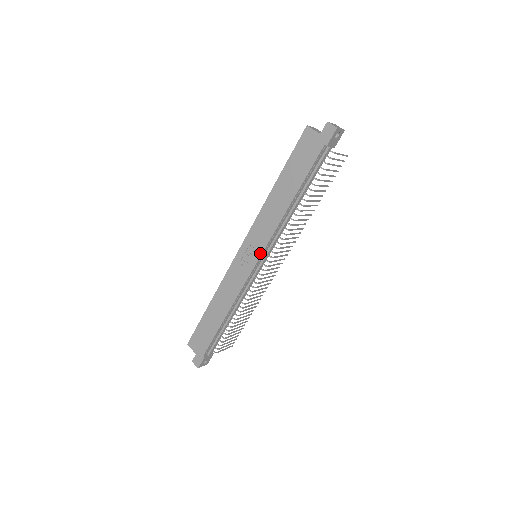
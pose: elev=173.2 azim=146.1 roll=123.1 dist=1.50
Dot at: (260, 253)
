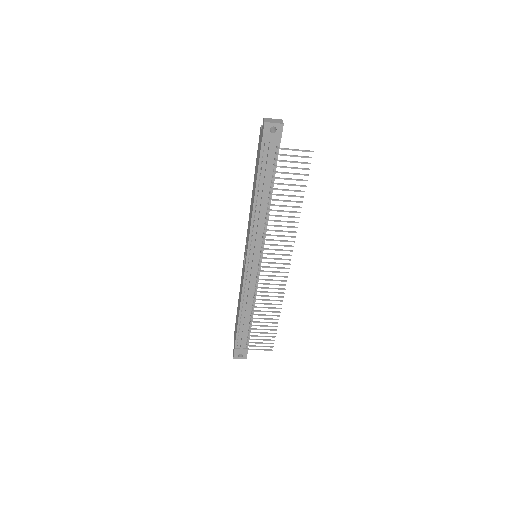
Dot at: (247, 251)
